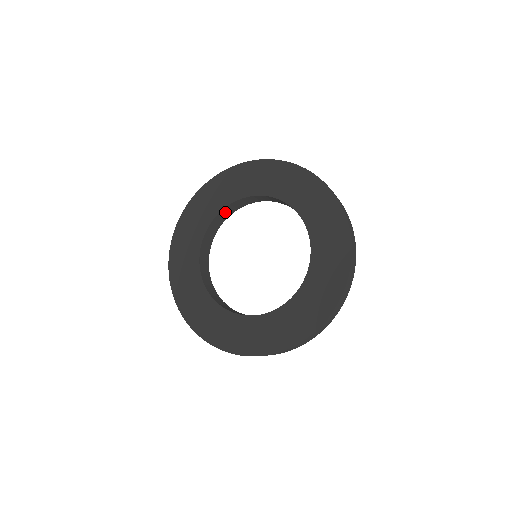
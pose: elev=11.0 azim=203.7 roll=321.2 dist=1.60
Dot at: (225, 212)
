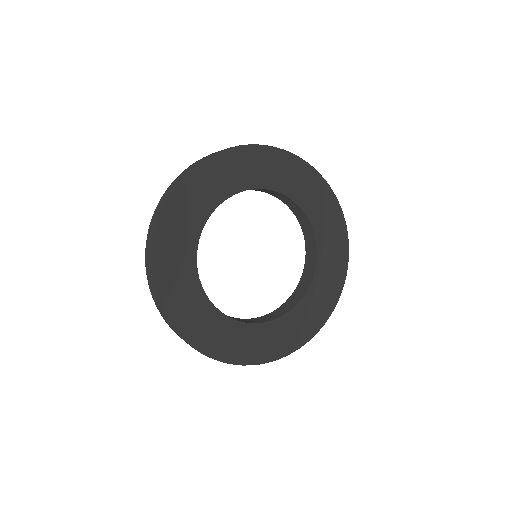
Dot at: occluded
